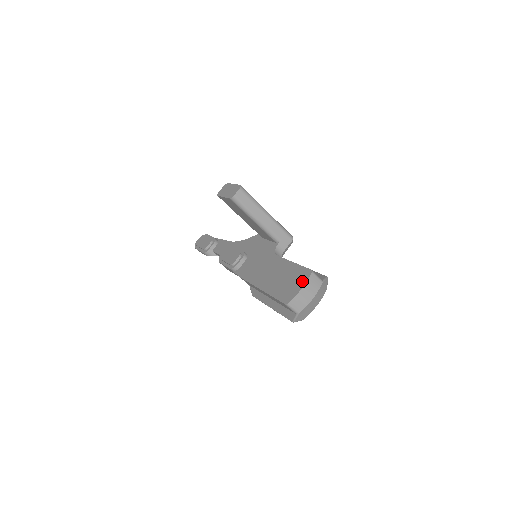
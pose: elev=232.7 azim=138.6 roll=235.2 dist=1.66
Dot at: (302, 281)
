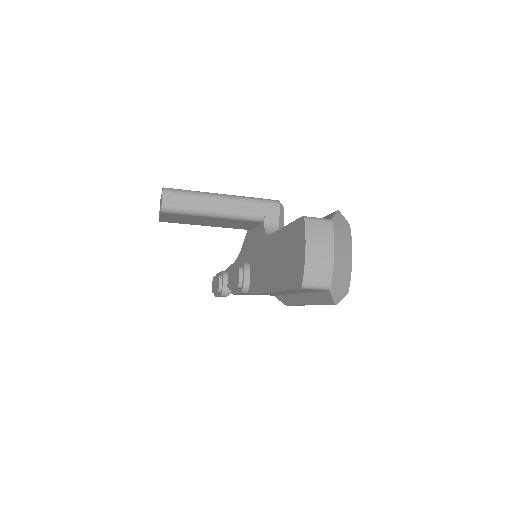
Dot at: (301, 240)
